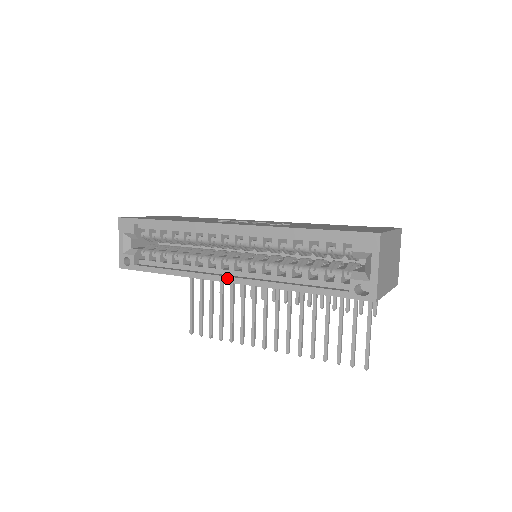
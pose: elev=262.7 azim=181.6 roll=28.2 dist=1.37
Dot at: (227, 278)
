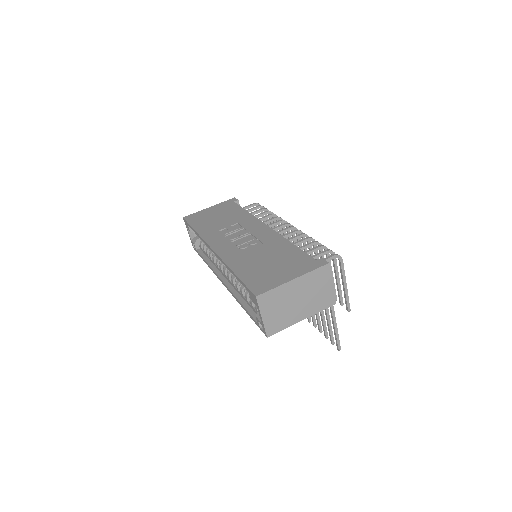
Dot at: (222, 281)
